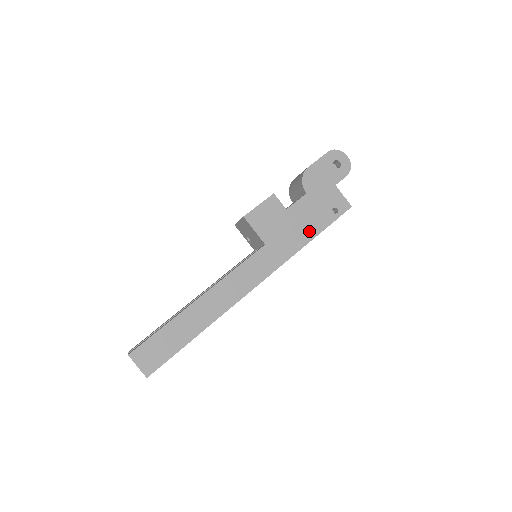
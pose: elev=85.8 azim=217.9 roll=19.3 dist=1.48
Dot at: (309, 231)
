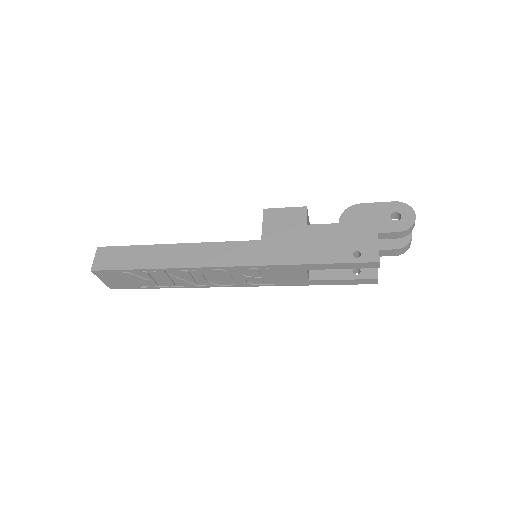
Dot at: (312, 255)
